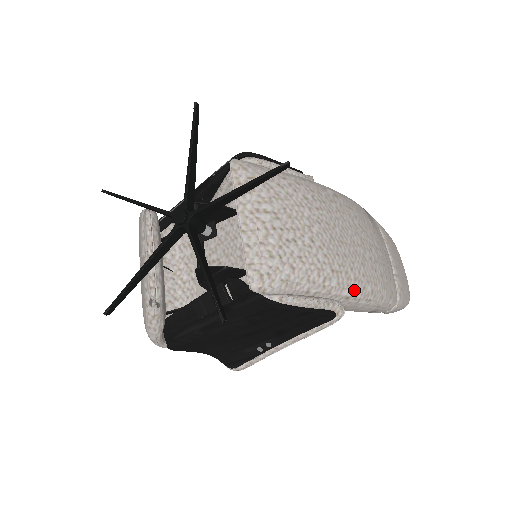
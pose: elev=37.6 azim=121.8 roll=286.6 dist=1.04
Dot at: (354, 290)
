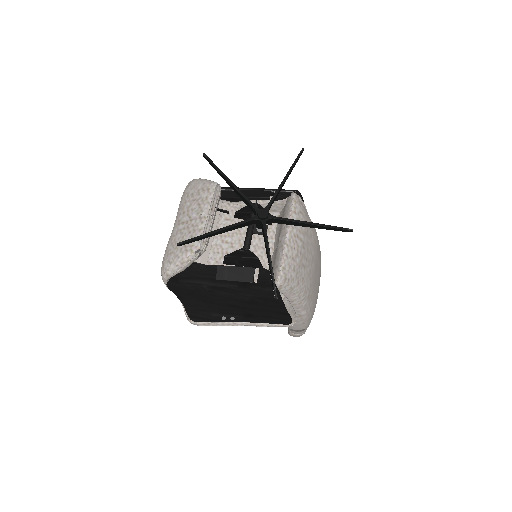
Dot at: (306, 313)
